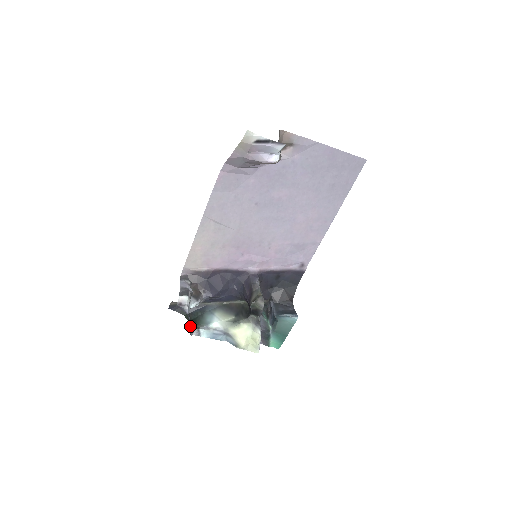
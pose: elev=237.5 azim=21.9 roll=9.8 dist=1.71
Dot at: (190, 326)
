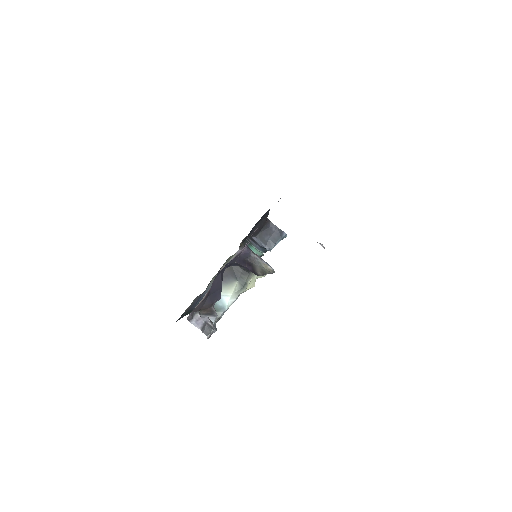
Dot at: occluded
